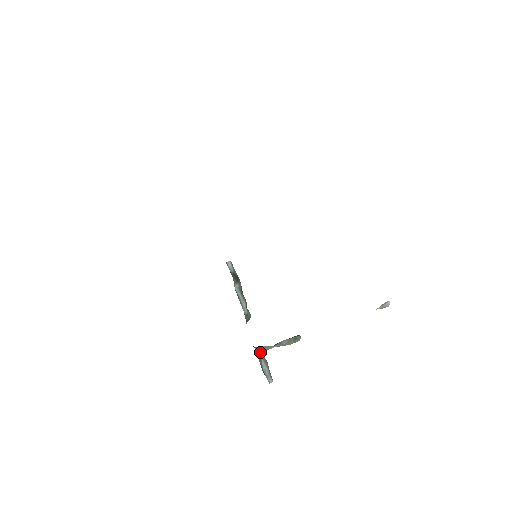
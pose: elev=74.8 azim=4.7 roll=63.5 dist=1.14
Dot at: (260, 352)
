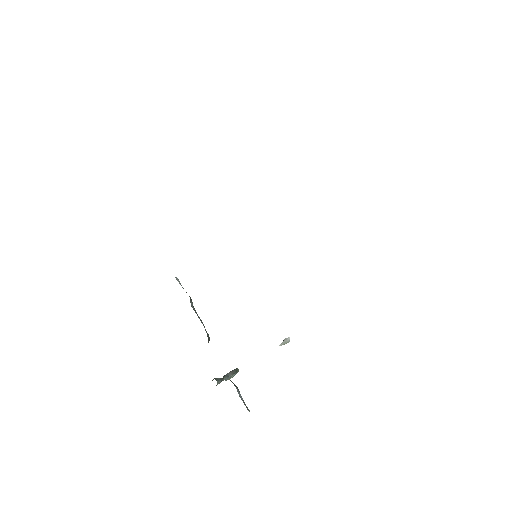
Dot at: occluded
